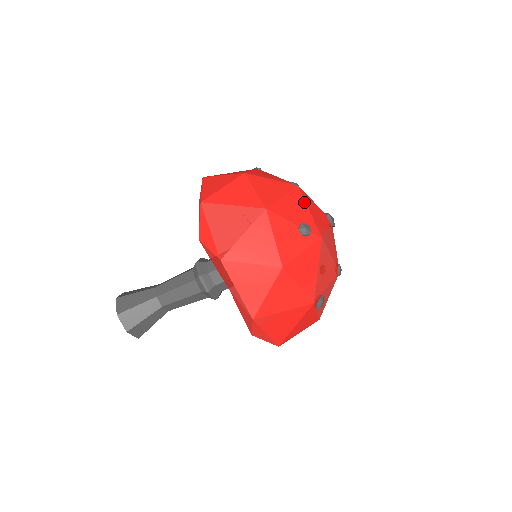
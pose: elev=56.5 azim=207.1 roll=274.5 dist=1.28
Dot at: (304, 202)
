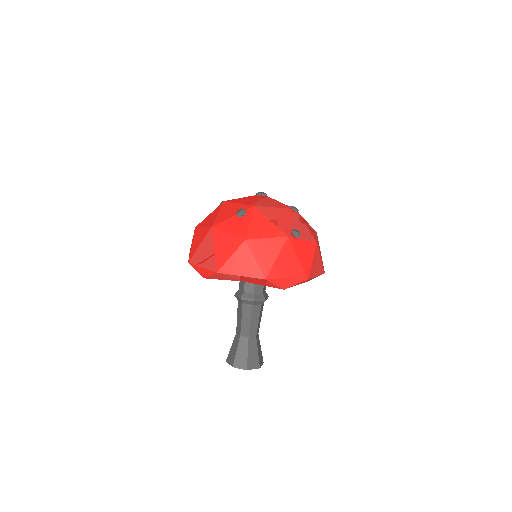
Dot at: (233, 203)
